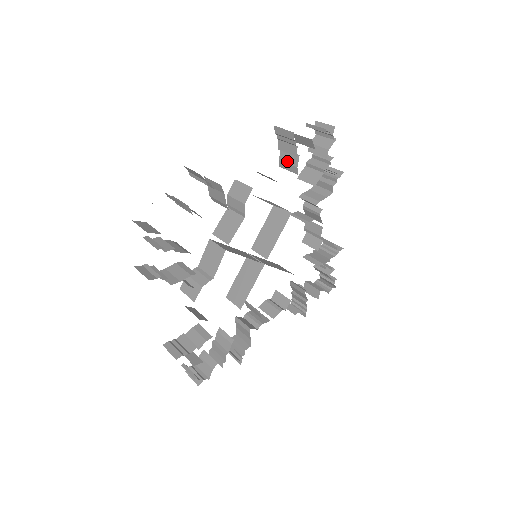
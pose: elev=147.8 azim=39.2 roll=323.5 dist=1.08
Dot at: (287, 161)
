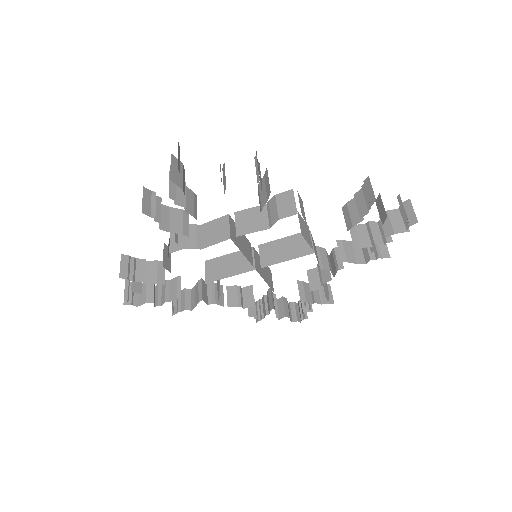
Dot at: occluded
